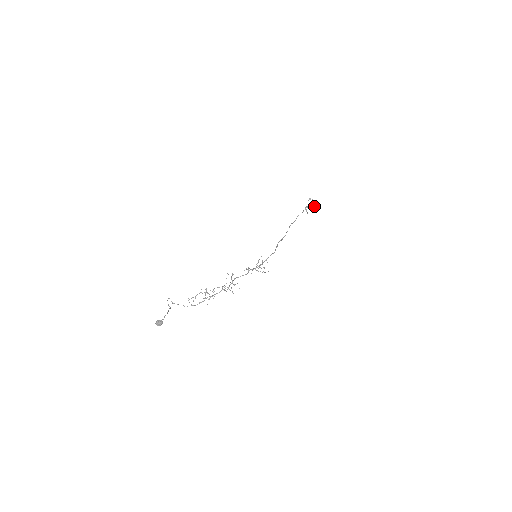
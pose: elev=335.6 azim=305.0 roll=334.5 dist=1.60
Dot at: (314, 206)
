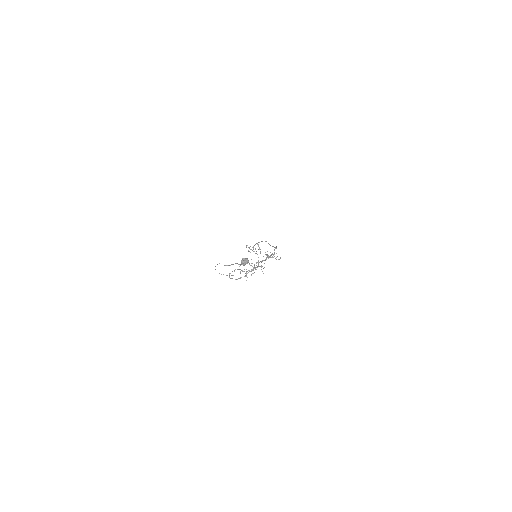
Dot at: (253, 251)
